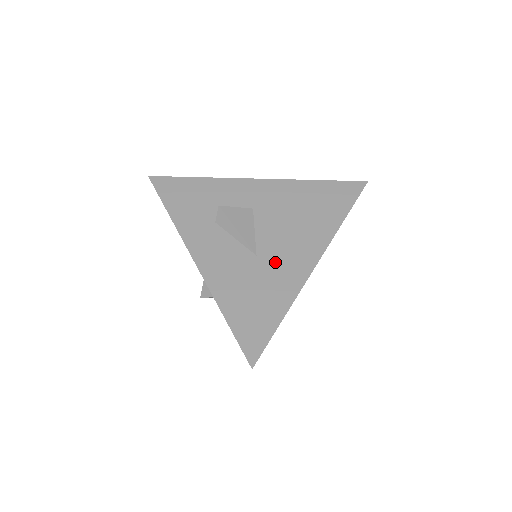
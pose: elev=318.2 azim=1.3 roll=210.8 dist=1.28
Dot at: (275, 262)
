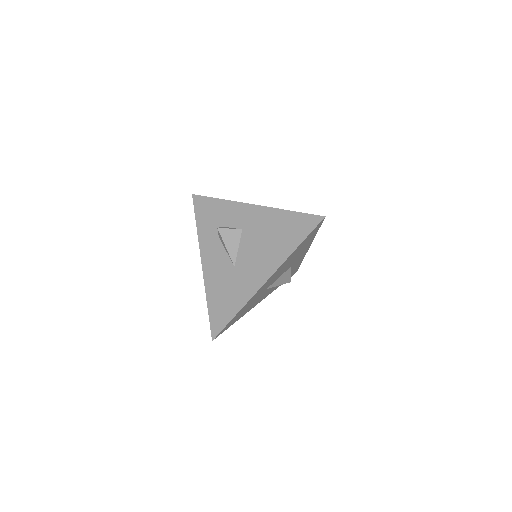
Dot at: (243, 274)
